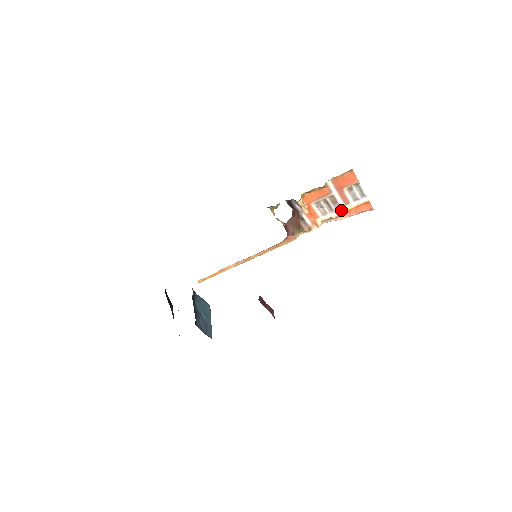
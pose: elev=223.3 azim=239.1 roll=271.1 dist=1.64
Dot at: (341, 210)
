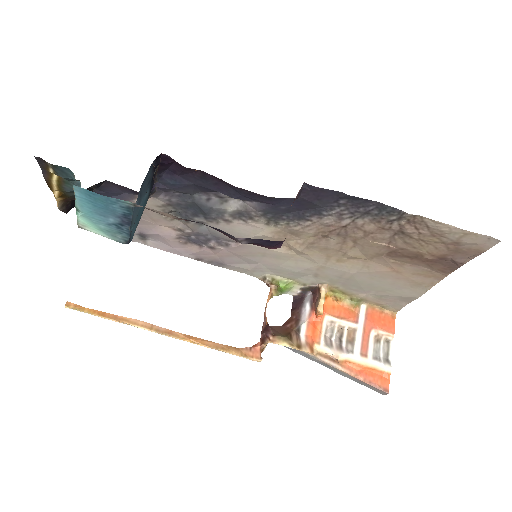
Dot at: (351, 358)
